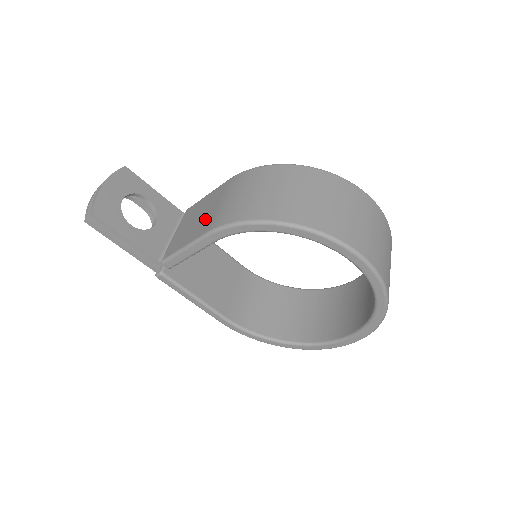
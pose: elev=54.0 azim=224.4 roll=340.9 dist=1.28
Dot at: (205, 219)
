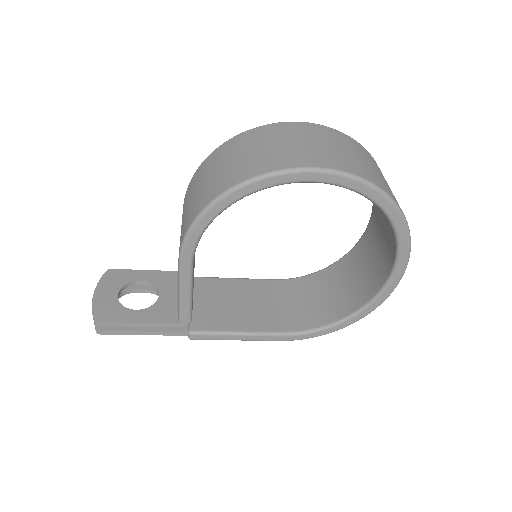
Dot at: occluded
